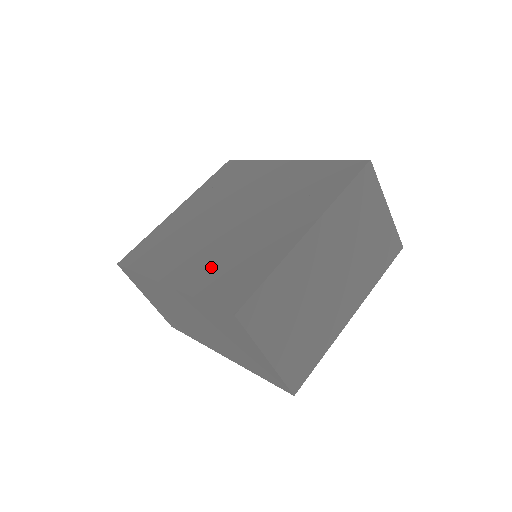
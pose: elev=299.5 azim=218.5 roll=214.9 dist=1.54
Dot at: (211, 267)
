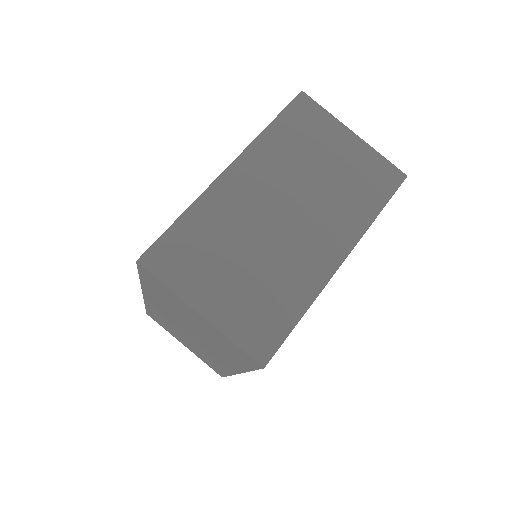
Dot at: occluded
